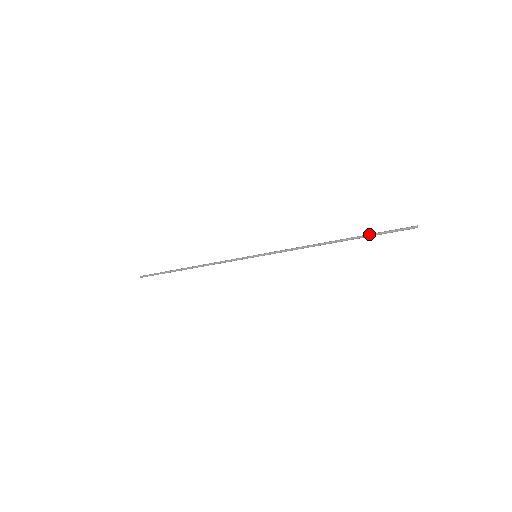
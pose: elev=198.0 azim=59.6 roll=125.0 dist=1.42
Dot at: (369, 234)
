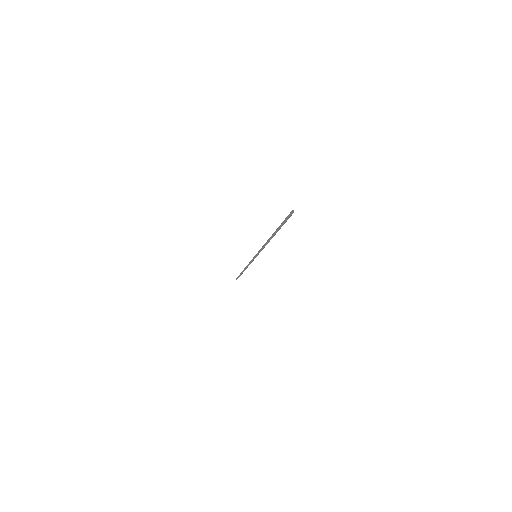
Dot at: (280, 225)
